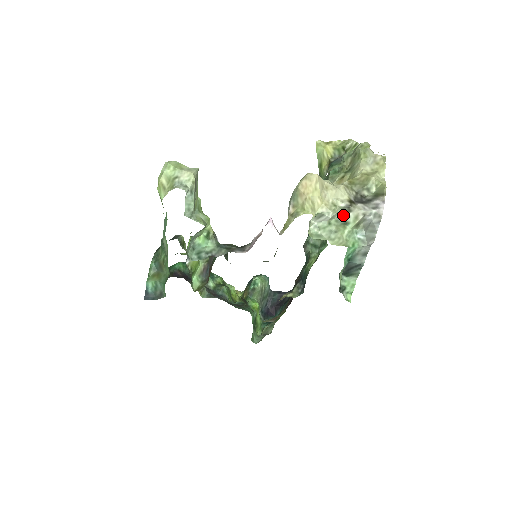
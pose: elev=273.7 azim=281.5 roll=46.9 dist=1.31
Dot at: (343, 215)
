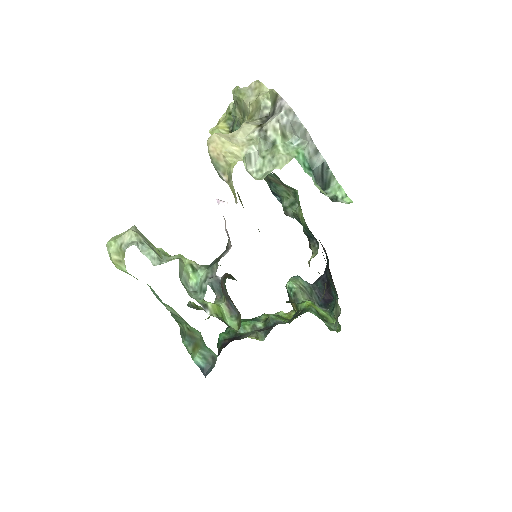
Dot at: (266, 141)
